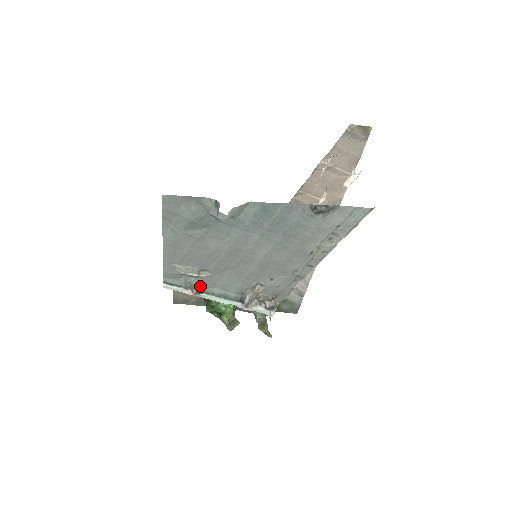
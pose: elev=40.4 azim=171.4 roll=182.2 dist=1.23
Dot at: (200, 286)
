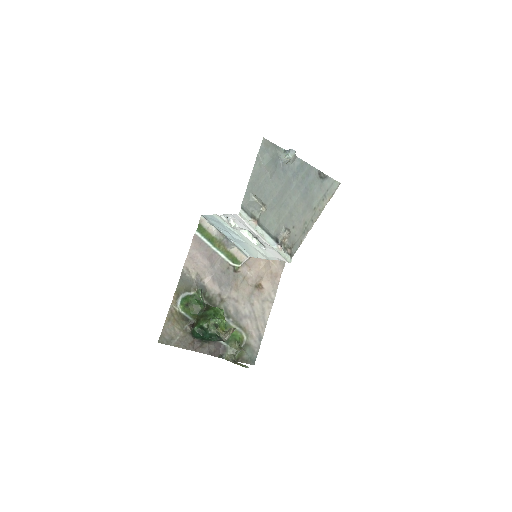
Dot at: (259, 219)
